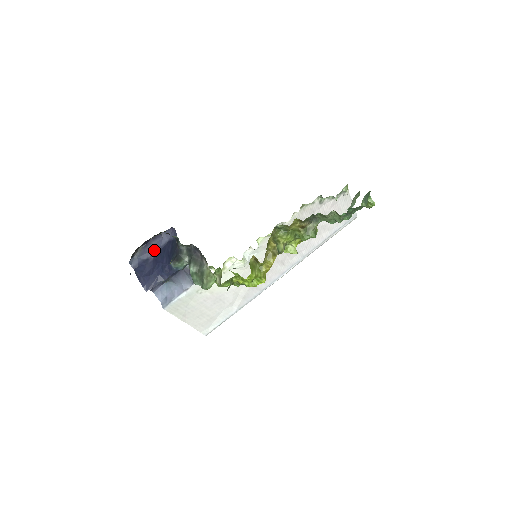
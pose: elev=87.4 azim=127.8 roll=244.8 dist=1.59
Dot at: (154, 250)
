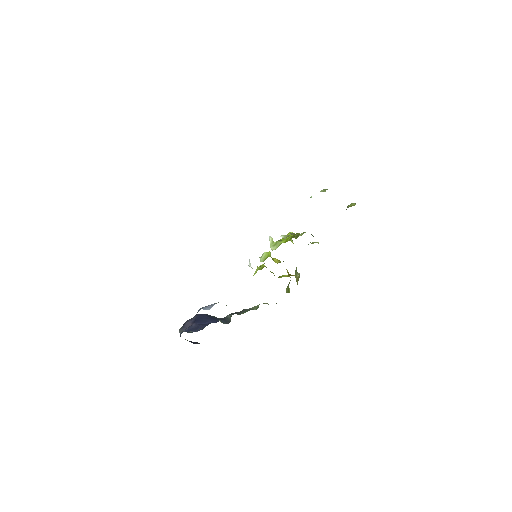
Dot at: (191, 323)
